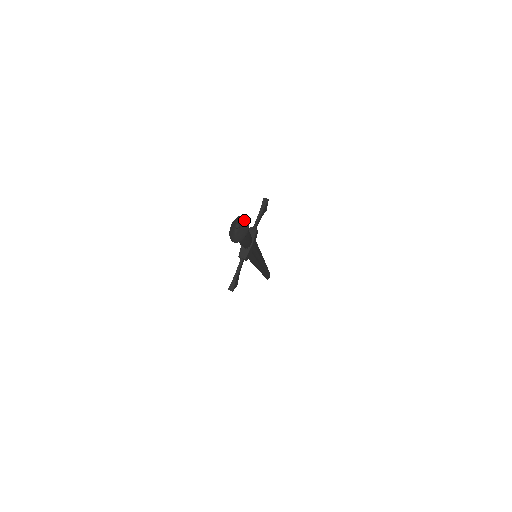
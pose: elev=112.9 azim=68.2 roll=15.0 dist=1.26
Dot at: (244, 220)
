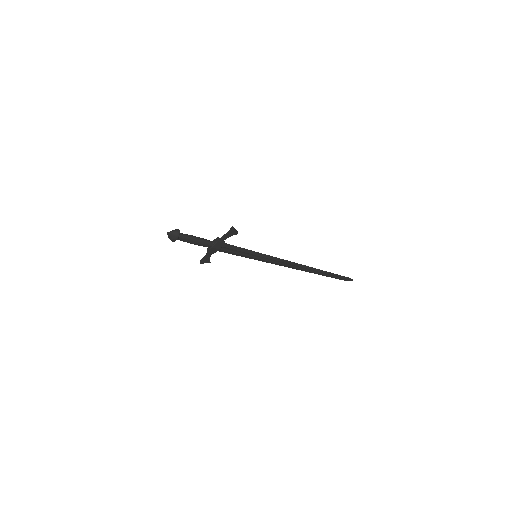
Dot at: (174, 233)
